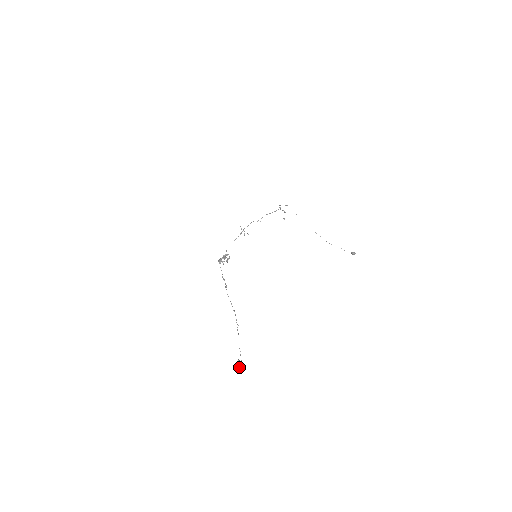
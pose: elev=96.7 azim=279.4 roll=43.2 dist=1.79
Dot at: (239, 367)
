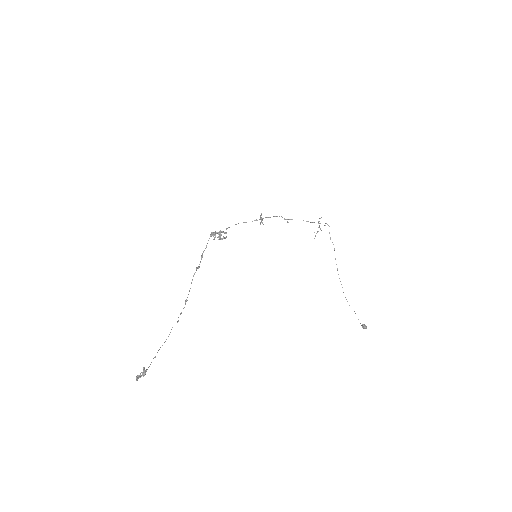
Dot at: (138, 377)
